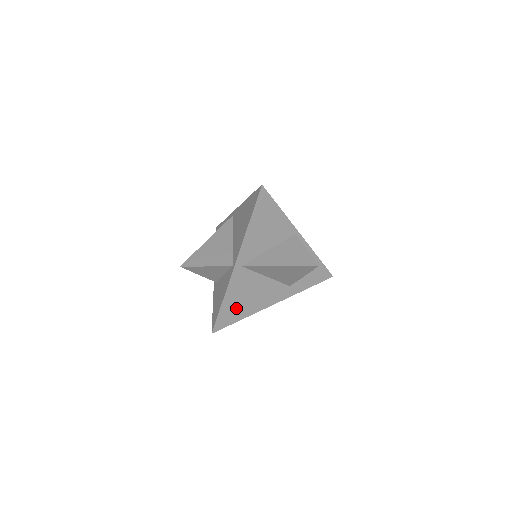
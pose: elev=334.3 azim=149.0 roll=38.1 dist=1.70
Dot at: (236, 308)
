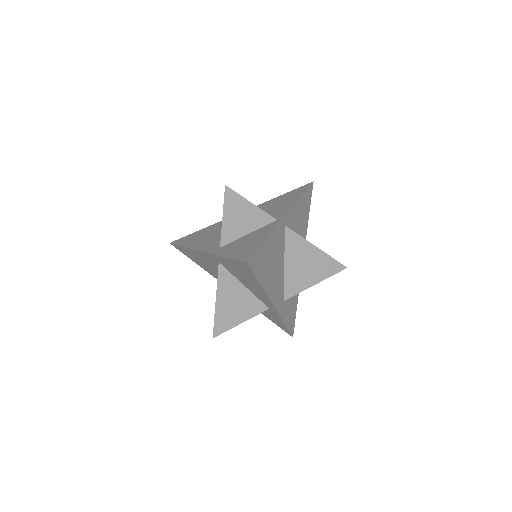
Dot at: (265, 263)
